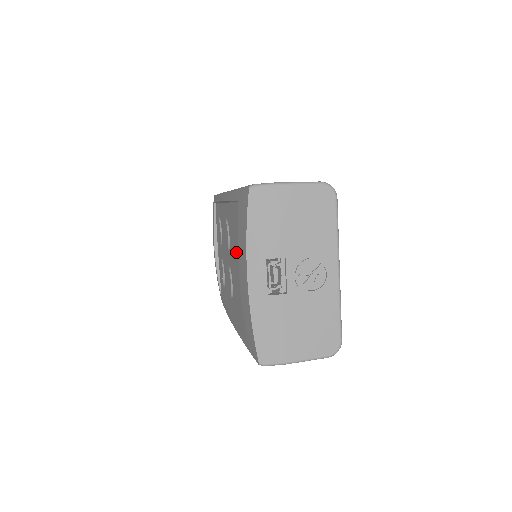
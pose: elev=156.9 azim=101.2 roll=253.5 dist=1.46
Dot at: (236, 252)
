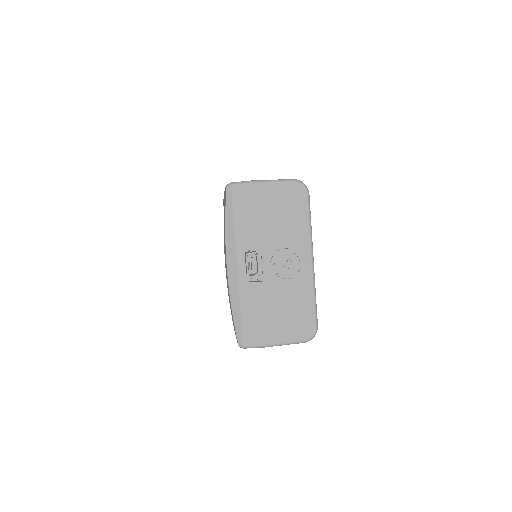
Dot at: occluded
